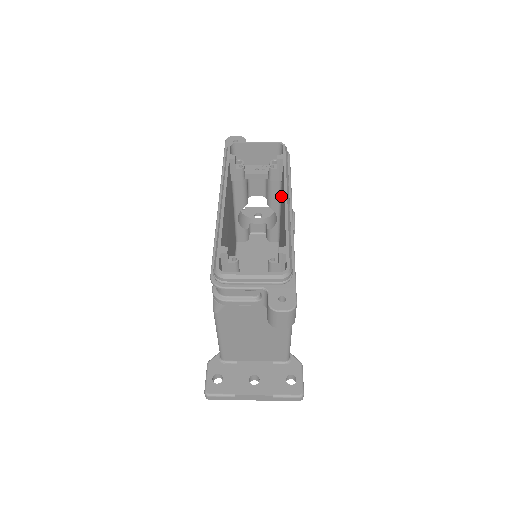
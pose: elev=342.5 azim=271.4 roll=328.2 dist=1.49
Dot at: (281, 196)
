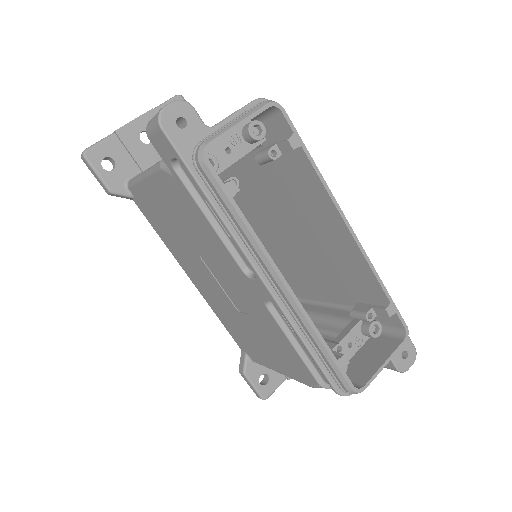
Dot at: (254, 158)
